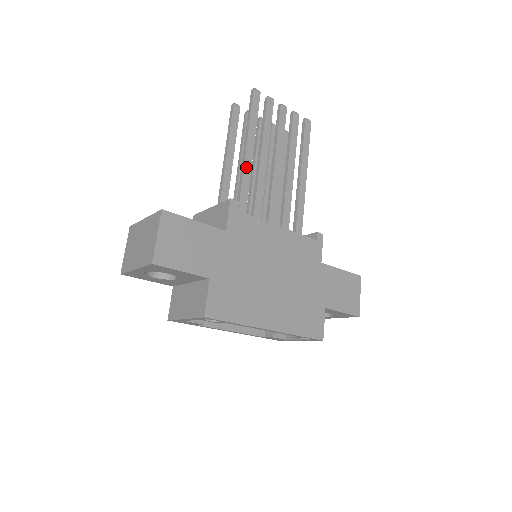
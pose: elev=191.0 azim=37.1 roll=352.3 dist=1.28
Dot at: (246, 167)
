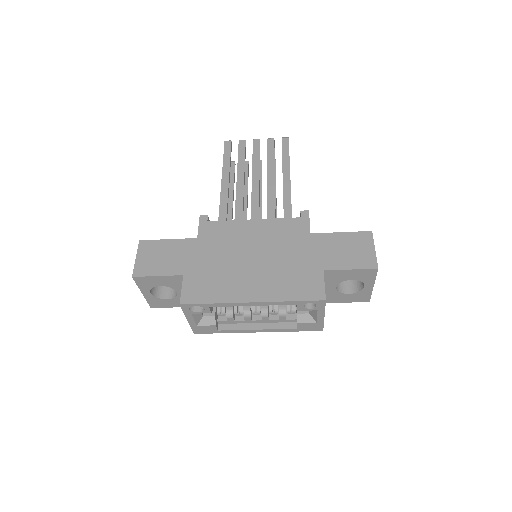
Dot at: (223, 192)
